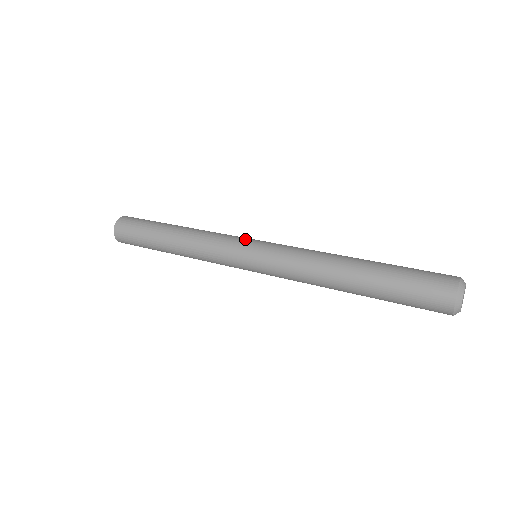
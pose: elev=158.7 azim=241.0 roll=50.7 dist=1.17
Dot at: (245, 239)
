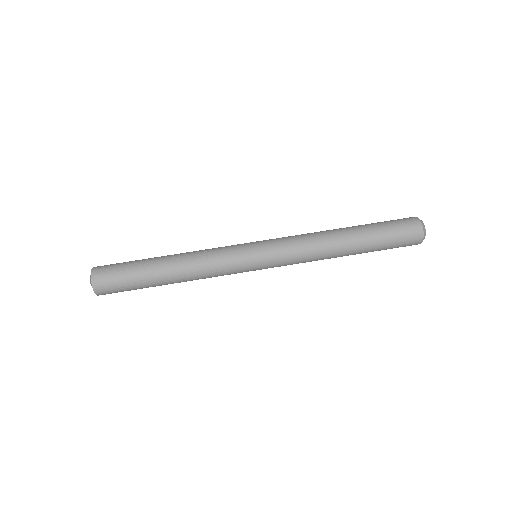
Dot at: (244, 244)
